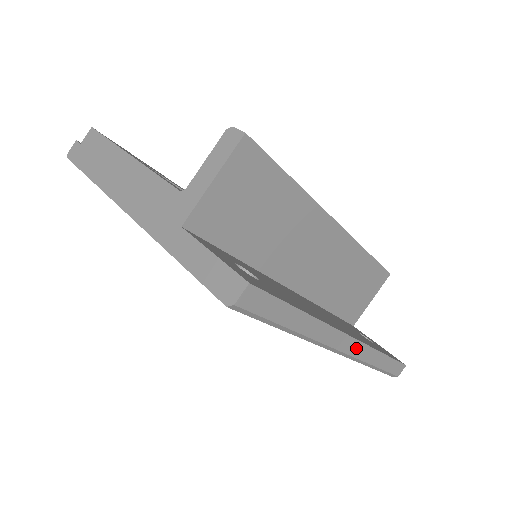
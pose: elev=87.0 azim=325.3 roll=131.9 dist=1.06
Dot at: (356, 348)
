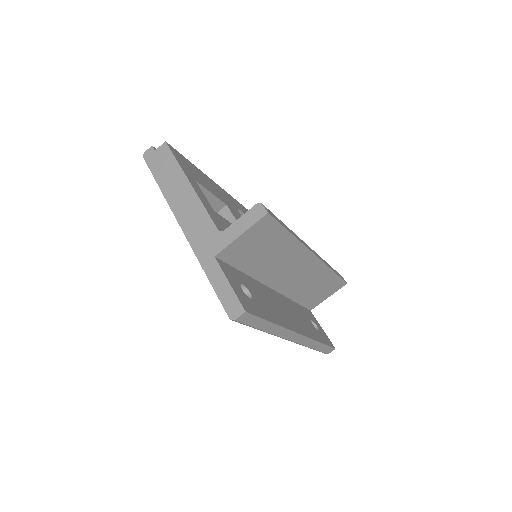
Dot at: (301, 339)
